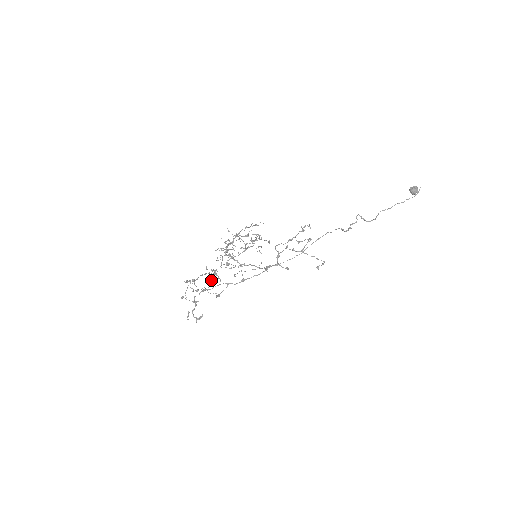
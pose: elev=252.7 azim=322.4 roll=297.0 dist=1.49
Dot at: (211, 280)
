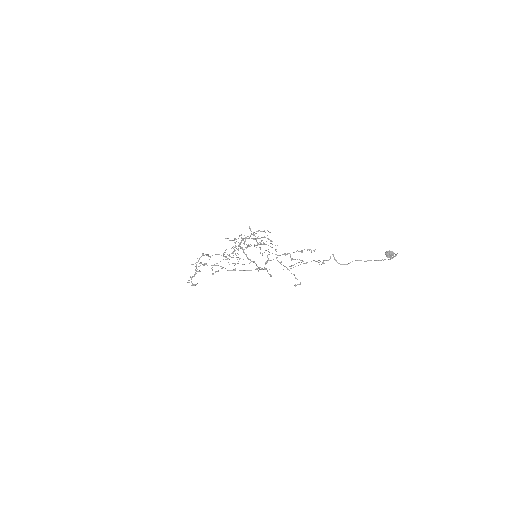
Dot at: occluded
